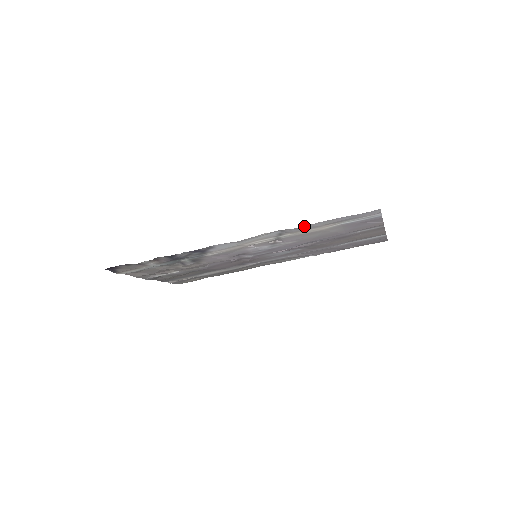
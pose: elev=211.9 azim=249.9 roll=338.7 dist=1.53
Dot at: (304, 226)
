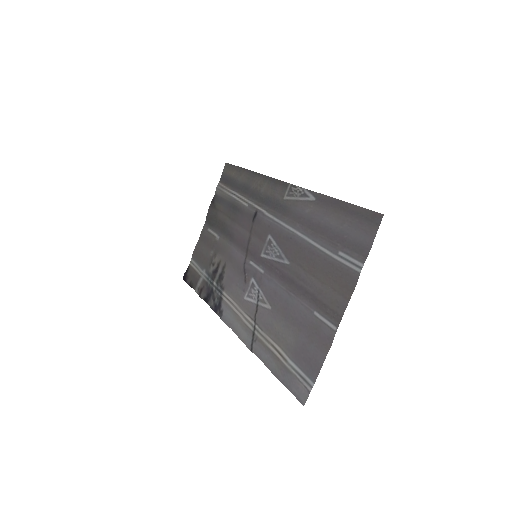
Dot at: occluded
